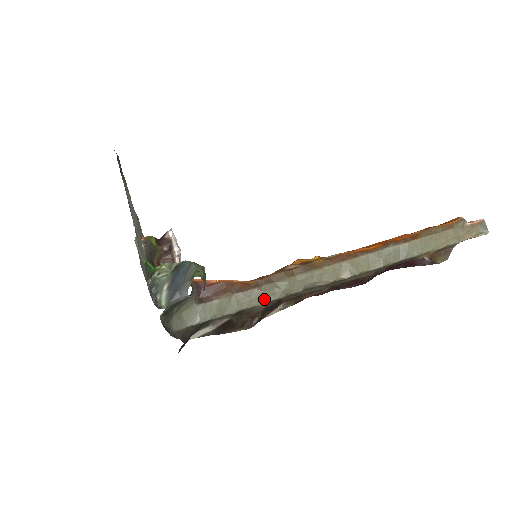
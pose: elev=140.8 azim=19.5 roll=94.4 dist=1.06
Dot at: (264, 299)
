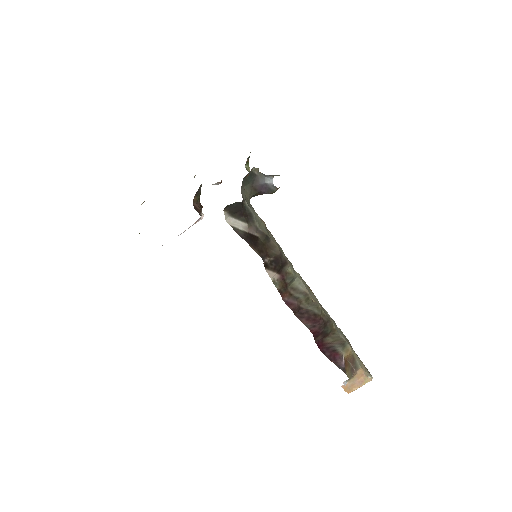
Dot at: (281, 250)
